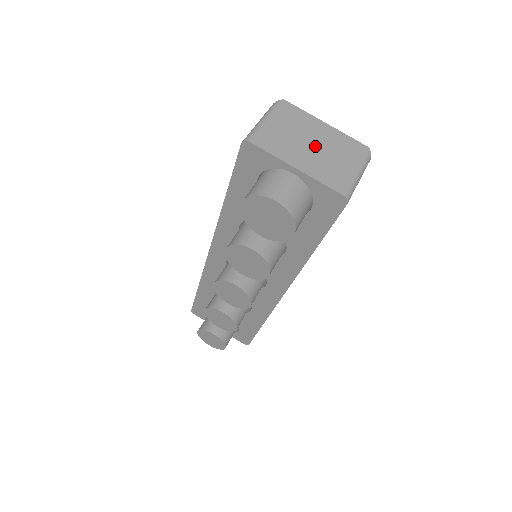
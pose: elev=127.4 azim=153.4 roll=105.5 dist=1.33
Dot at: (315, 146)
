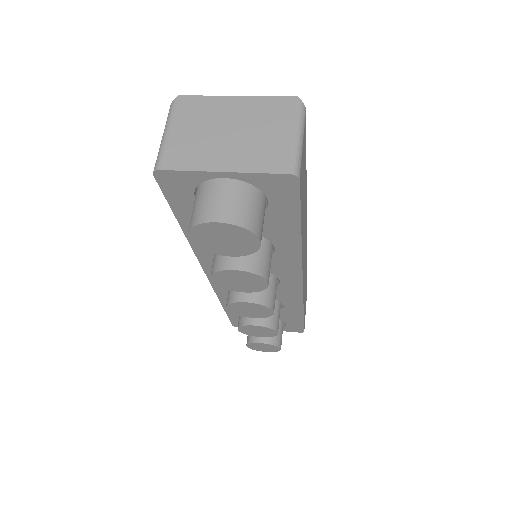
Dot at: (234, 132)
